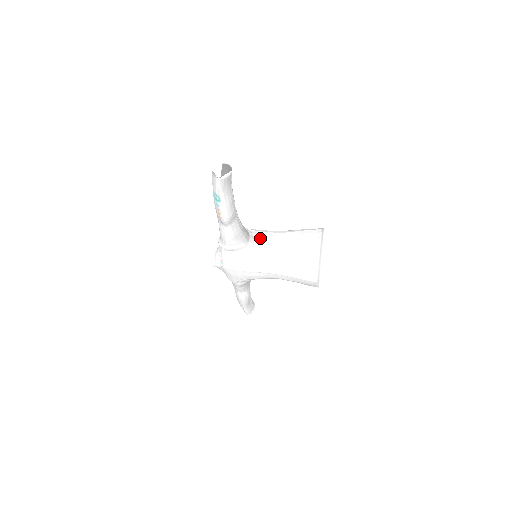
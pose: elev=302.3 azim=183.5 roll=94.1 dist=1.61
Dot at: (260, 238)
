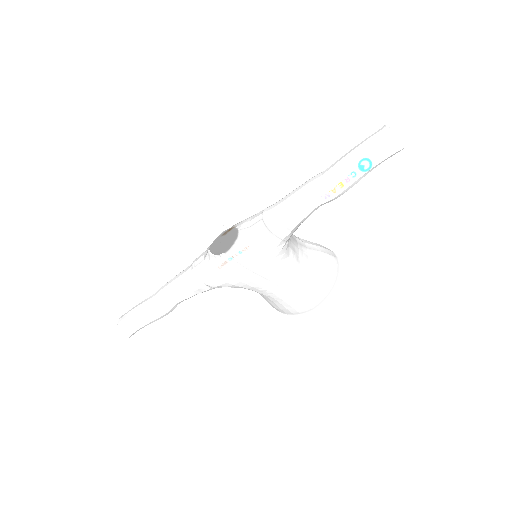
Dot at: occluded
